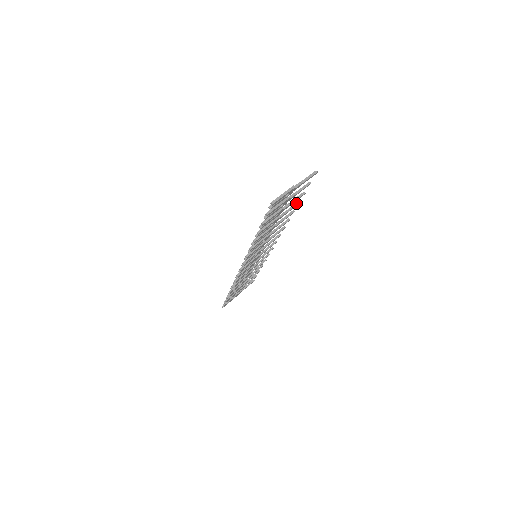
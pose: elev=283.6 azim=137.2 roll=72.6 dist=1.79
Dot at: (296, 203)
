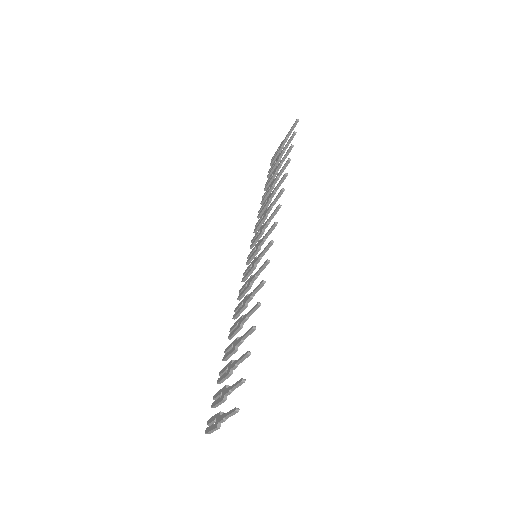
Dot at: (250, 331)
